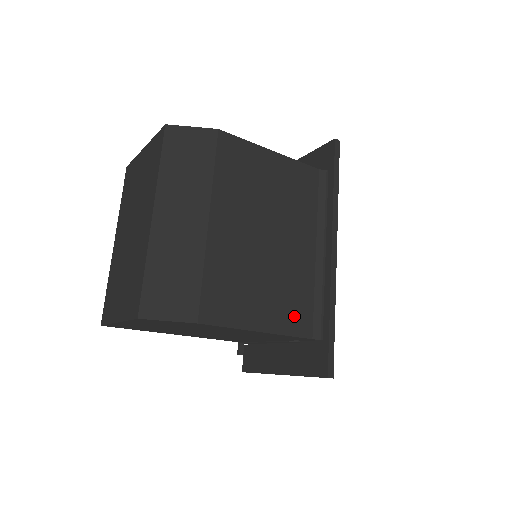
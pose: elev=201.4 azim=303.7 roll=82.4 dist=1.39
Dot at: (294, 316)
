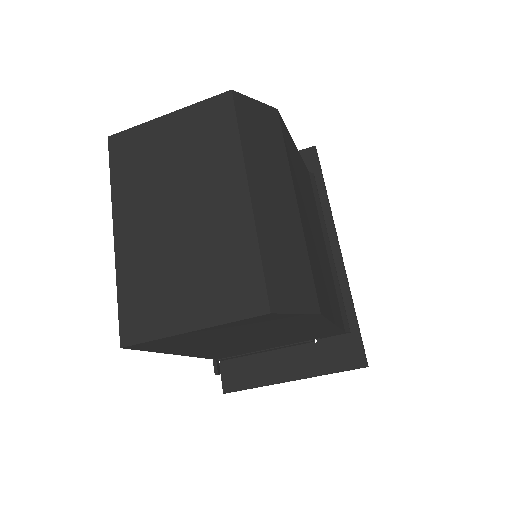
Dot at: (337, 309)
